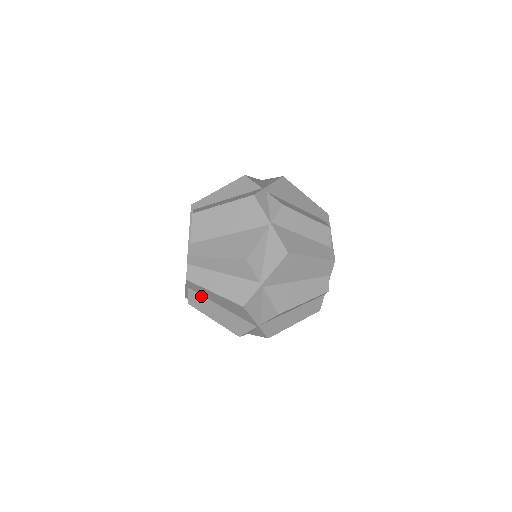
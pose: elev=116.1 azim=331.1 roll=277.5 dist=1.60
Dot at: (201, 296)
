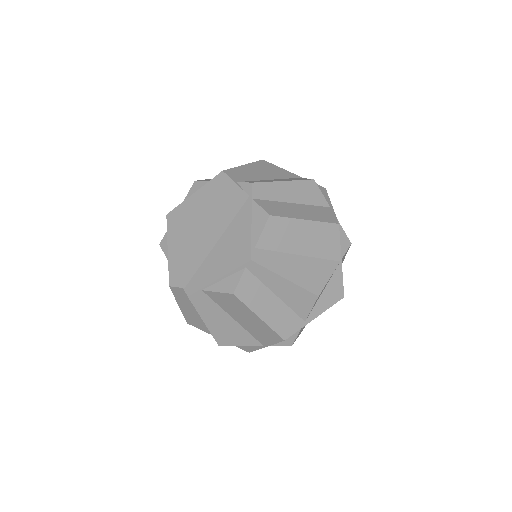
Dot at: occluded
